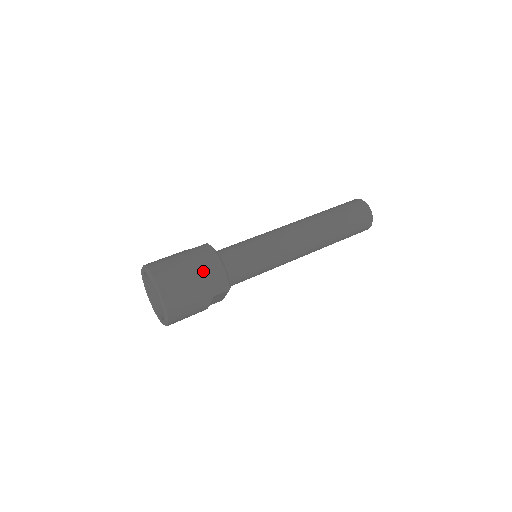
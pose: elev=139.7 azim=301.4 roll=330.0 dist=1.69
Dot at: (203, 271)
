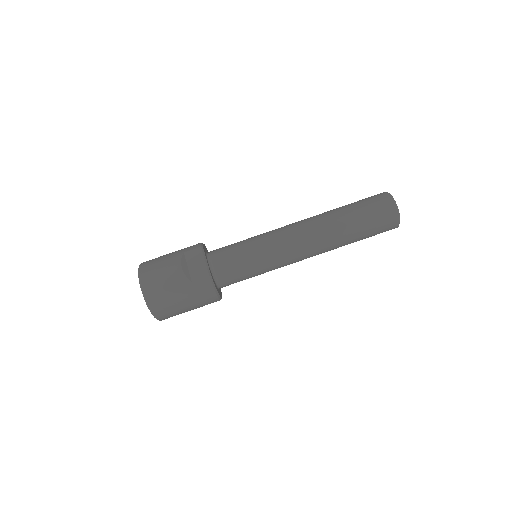
Dot at: (200, 306)
